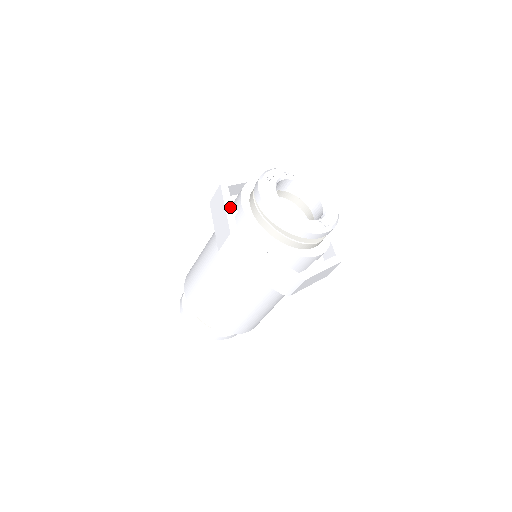
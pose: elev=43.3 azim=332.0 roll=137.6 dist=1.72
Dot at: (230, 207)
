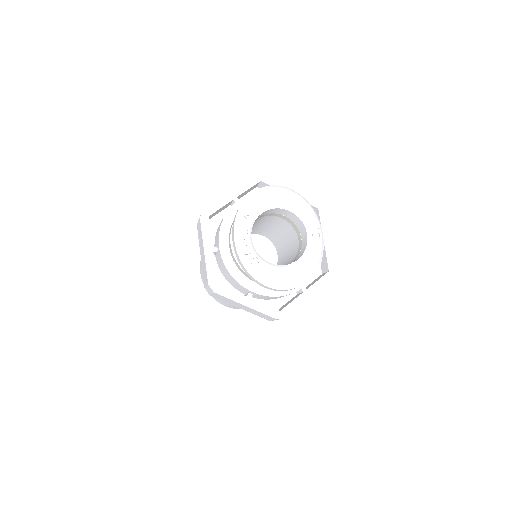
Dot at: (246, 300)
